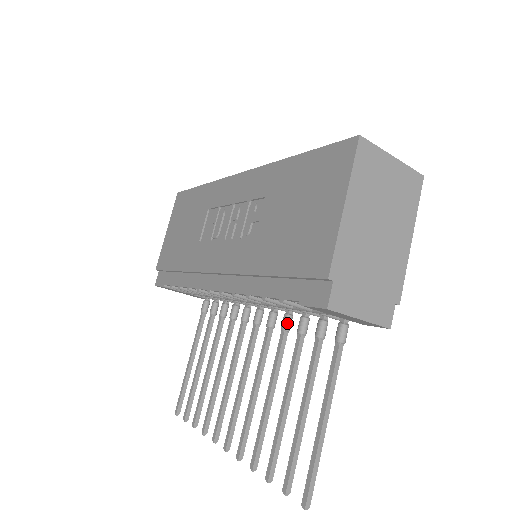
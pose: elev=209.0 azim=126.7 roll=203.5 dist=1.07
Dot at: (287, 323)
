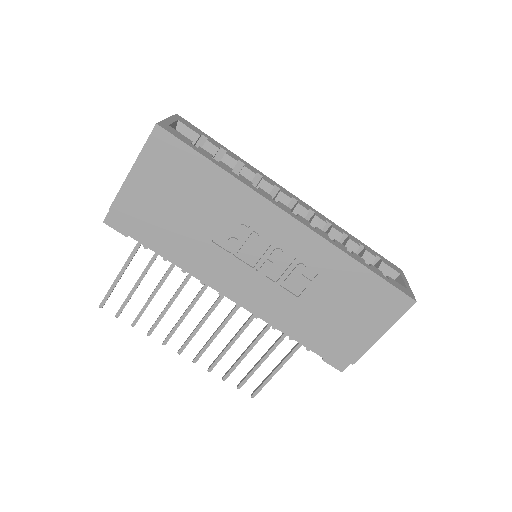
Dot at: occluded
